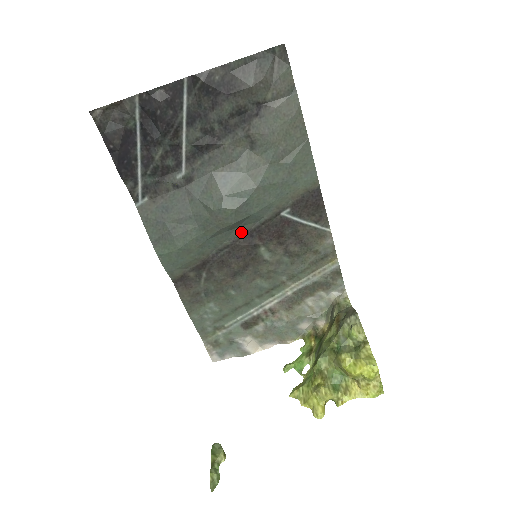
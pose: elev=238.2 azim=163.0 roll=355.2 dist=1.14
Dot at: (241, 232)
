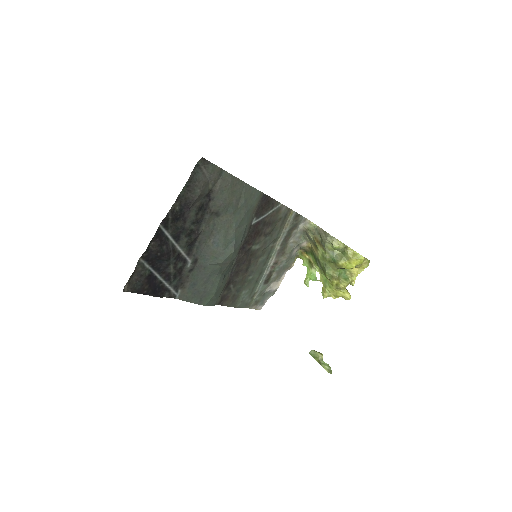
Dot at: (238, 252)
